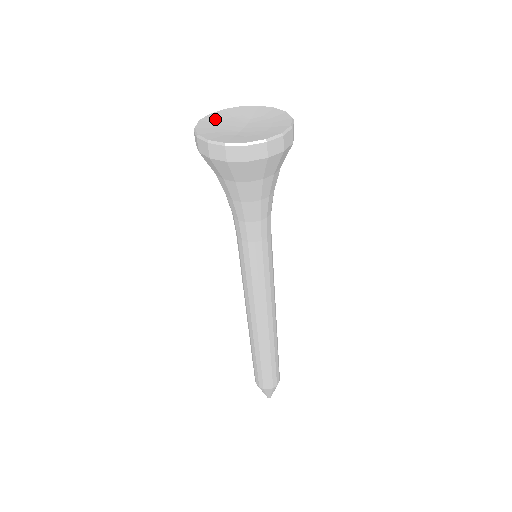
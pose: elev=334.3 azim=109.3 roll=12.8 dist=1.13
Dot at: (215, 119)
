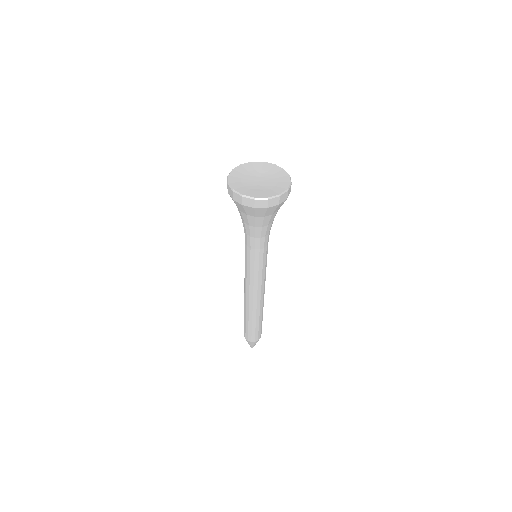
Dot at: (238, 174)
